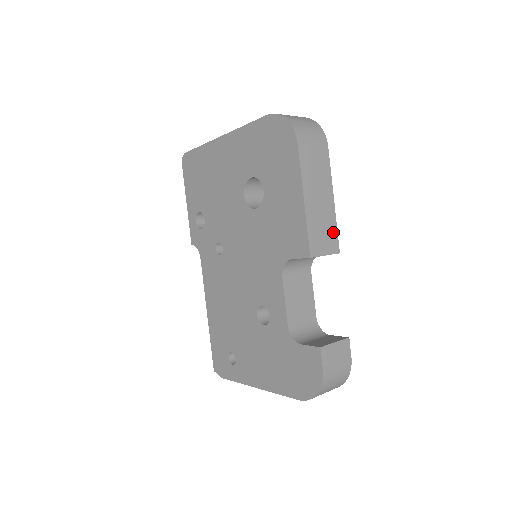
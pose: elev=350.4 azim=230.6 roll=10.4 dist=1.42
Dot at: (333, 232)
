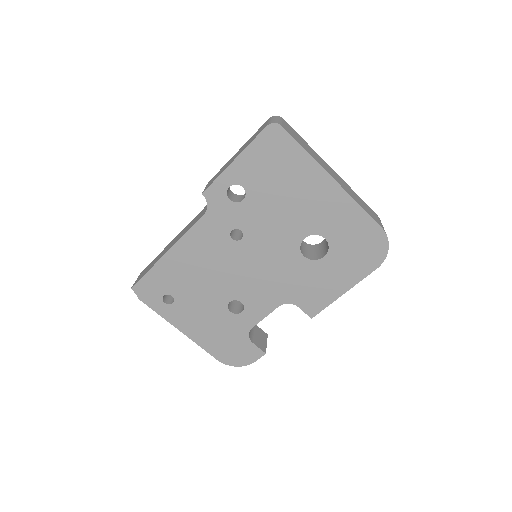
Dot at: occluded
